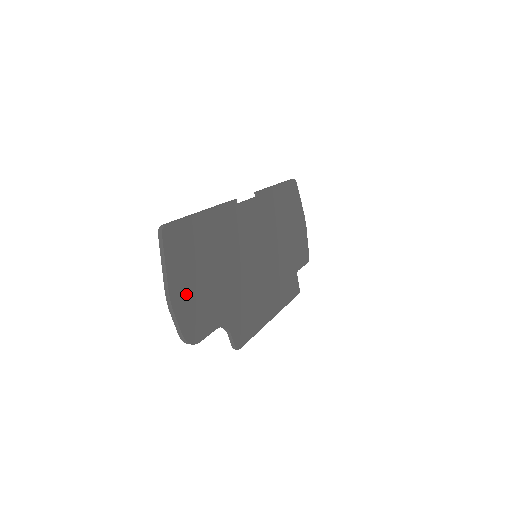
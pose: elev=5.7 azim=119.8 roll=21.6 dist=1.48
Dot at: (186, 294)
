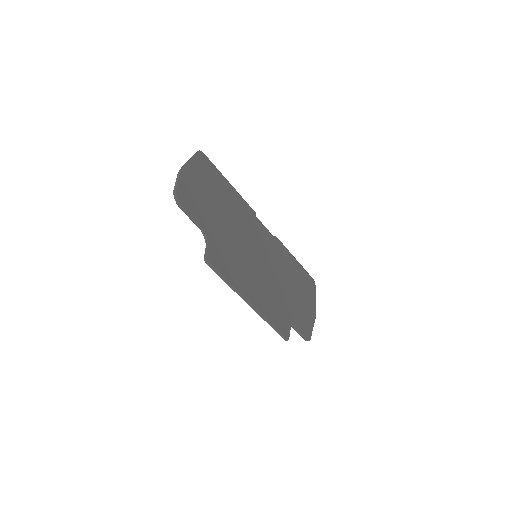
Dot at: (193, 183)
